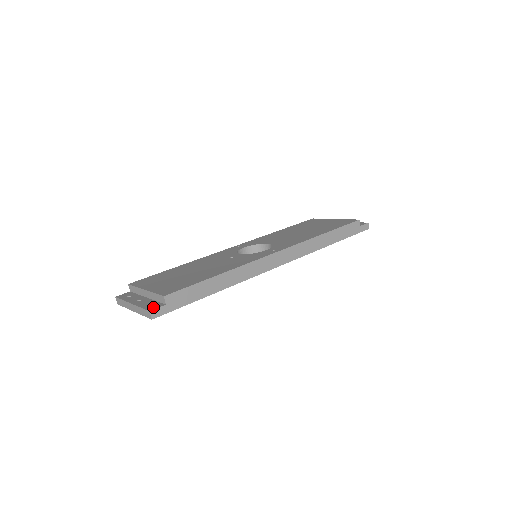
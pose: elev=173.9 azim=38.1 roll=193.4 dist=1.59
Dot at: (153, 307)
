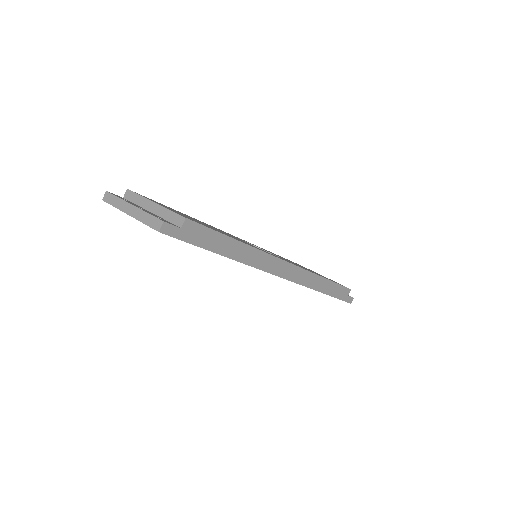
Dot at: (166, 221)
